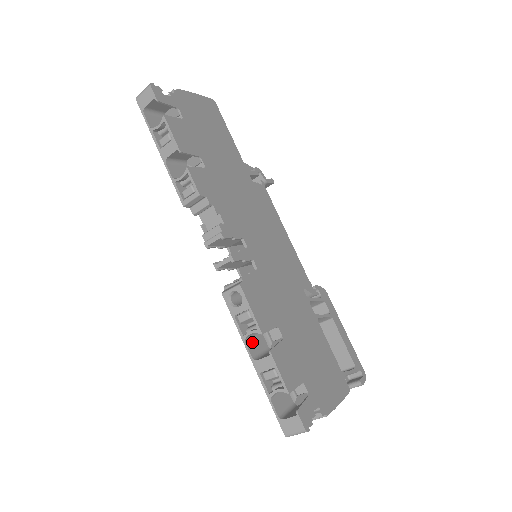
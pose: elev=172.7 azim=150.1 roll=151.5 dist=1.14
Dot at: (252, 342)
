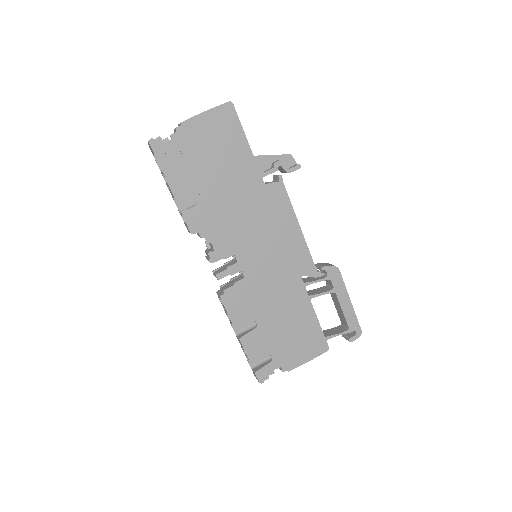
Dot at: occluded
